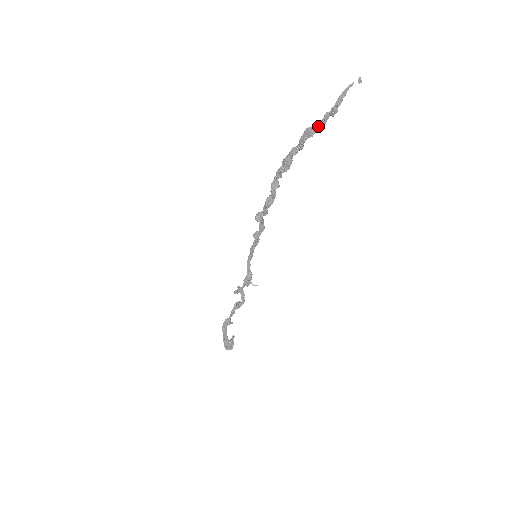
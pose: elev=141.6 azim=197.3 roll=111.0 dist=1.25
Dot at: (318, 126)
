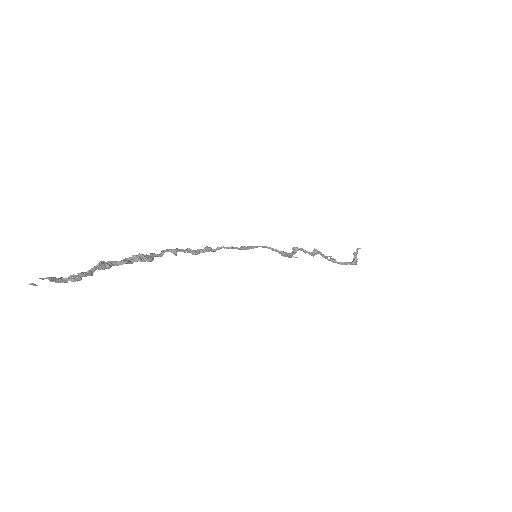
Dot at: occluded
